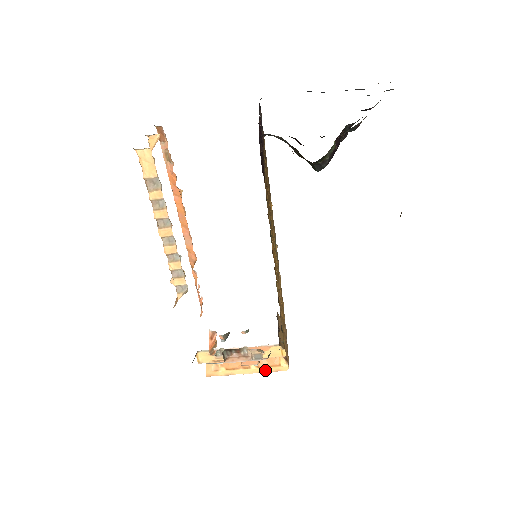
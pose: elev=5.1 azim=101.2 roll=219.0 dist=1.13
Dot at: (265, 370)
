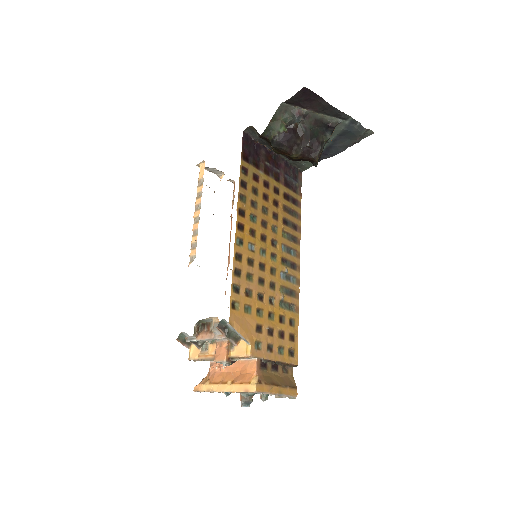
Dot at: (237, 389)
